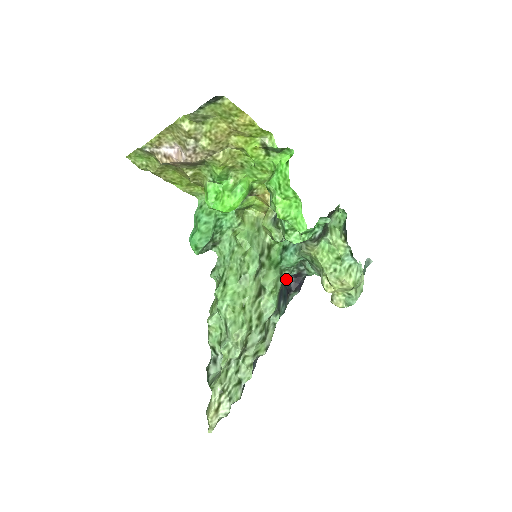
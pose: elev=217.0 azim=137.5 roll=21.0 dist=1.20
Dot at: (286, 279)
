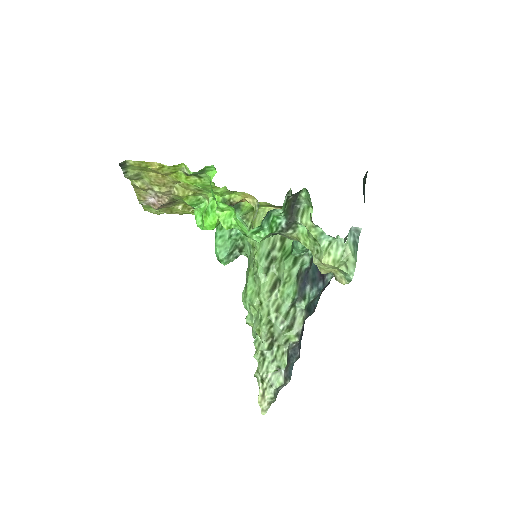
Dot at: (306, 264)
